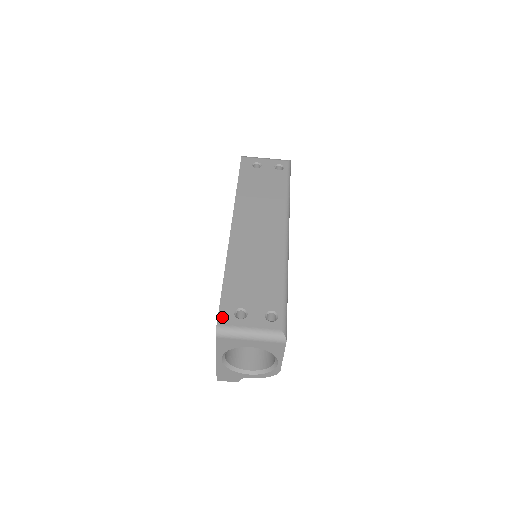
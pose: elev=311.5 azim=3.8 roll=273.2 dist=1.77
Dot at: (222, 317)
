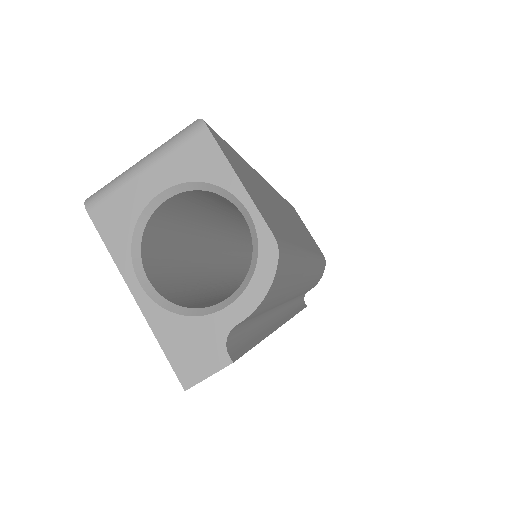
Dot at: occluded
